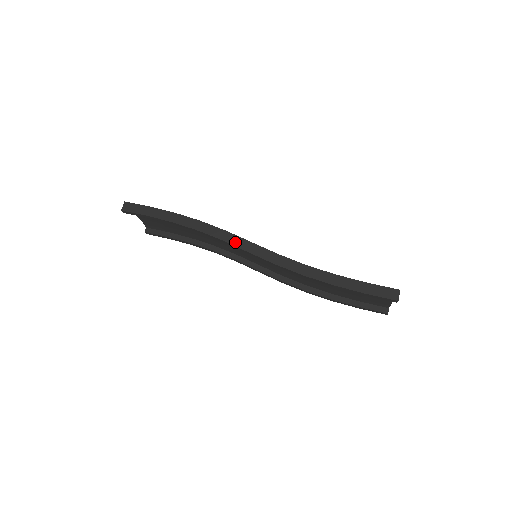
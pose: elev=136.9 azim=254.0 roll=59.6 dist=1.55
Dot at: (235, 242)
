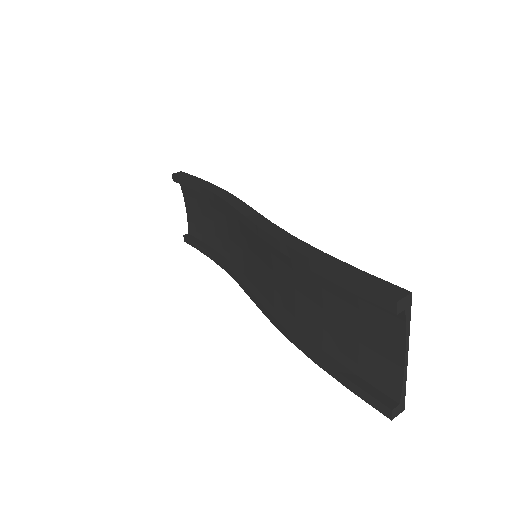
Dot at: (238, 206)
